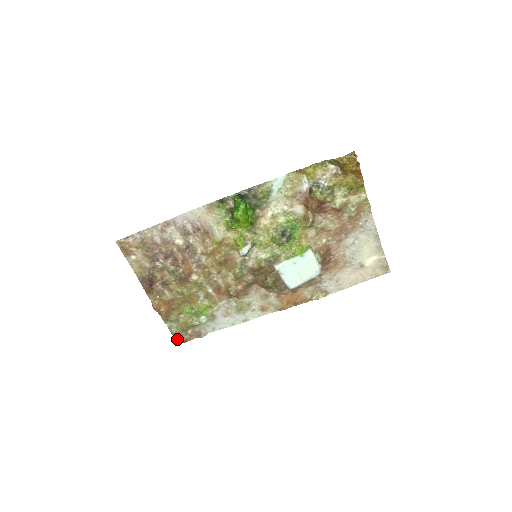
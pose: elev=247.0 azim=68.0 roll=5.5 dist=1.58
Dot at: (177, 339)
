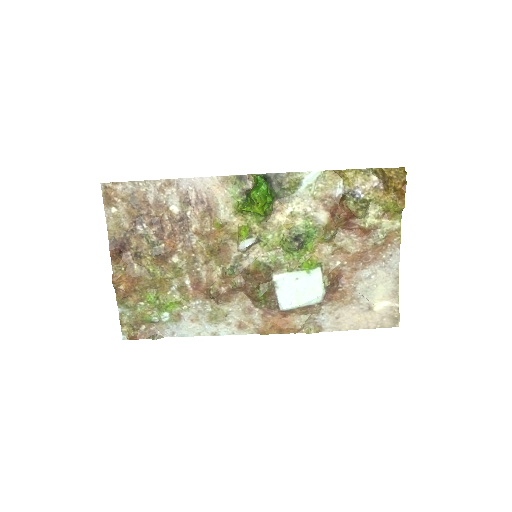
Dot at: (124, 333)
